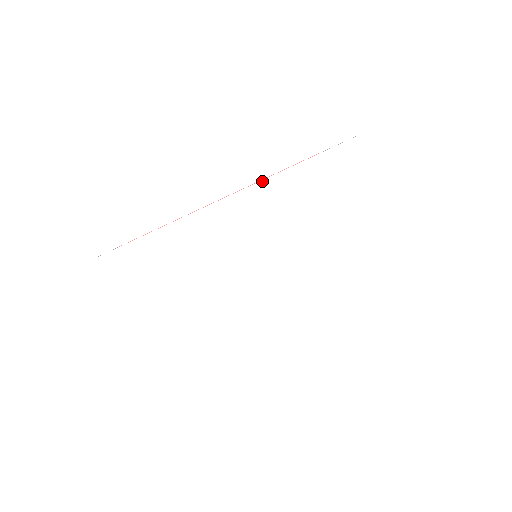
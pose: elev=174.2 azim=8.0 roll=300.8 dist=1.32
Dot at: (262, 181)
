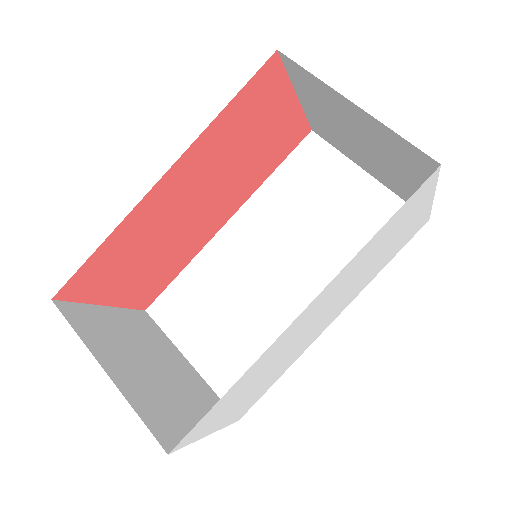
Dot at: (331, 281)
